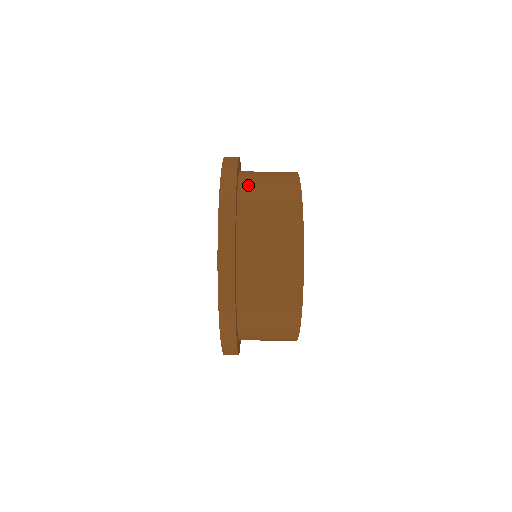
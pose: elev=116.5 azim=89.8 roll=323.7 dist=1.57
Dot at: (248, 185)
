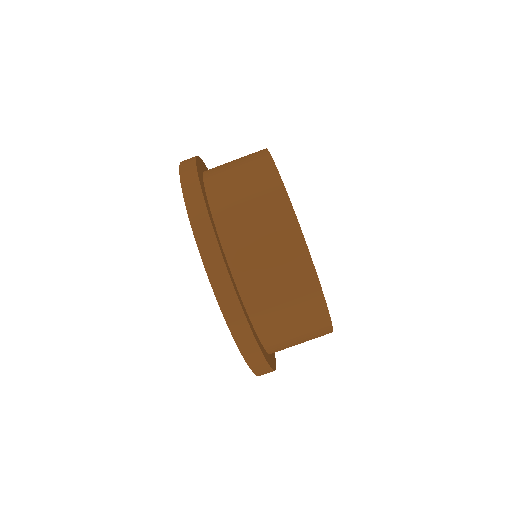
Dot at: (213, 169)
